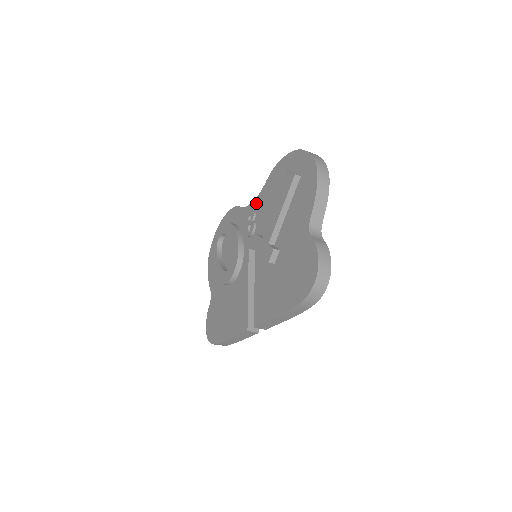
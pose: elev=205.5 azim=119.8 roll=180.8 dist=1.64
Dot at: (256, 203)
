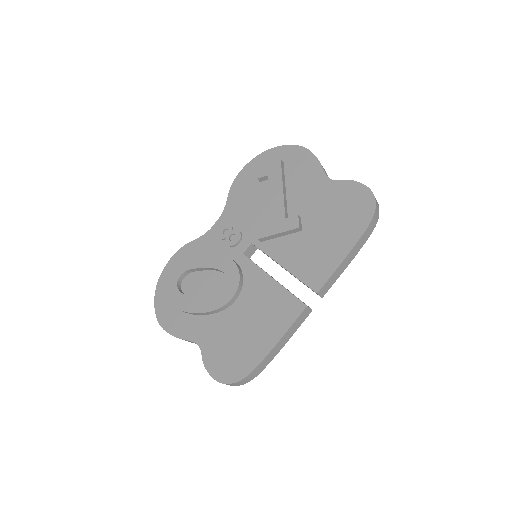
Dot at: (224, 219)
